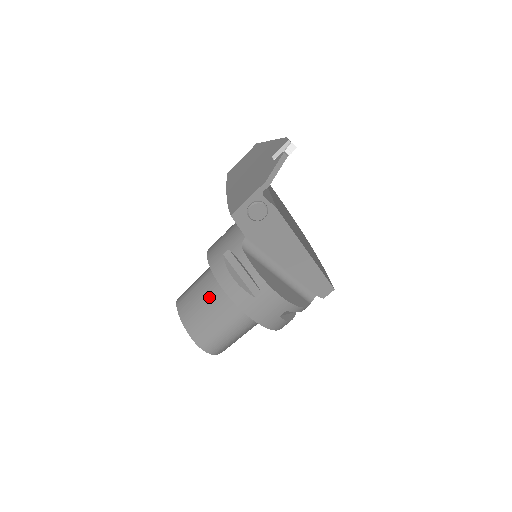
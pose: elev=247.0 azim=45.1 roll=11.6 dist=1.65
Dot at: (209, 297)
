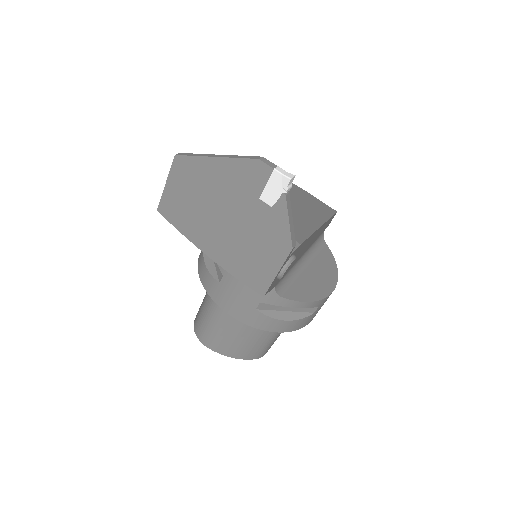
Dot at: (250, 331)
